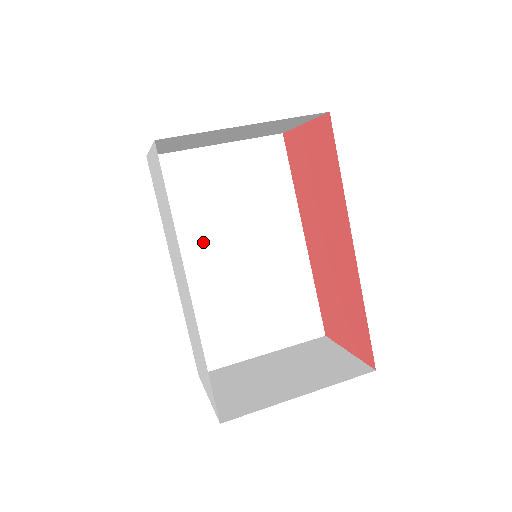
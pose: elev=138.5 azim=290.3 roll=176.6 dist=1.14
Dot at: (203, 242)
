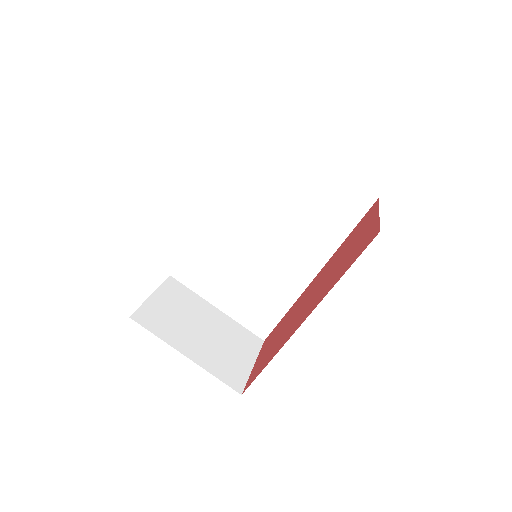
Dot at: (249, 208)
